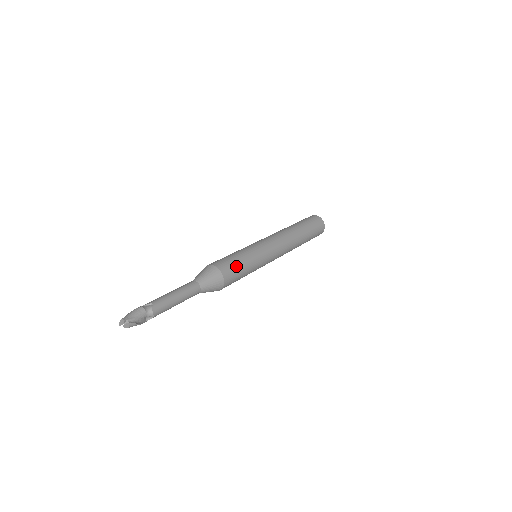
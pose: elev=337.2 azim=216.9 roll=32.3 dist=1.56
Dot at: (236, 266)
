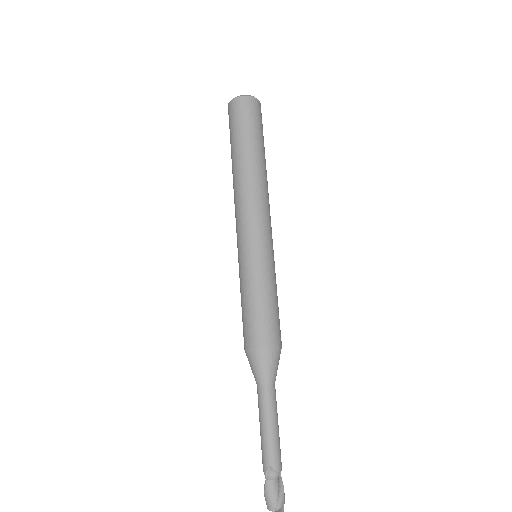
Dot at: (269, 316)
